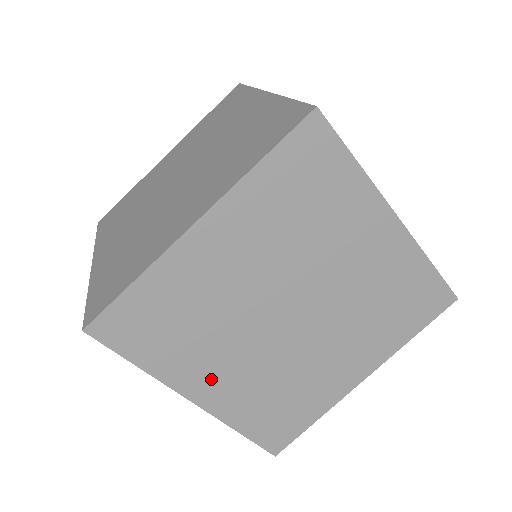
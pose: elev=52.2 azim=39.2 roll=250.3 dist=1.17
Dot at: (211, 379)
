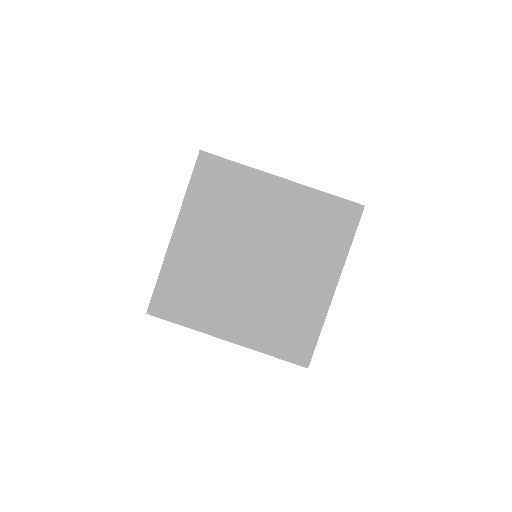
Dot at: (230, 321)
